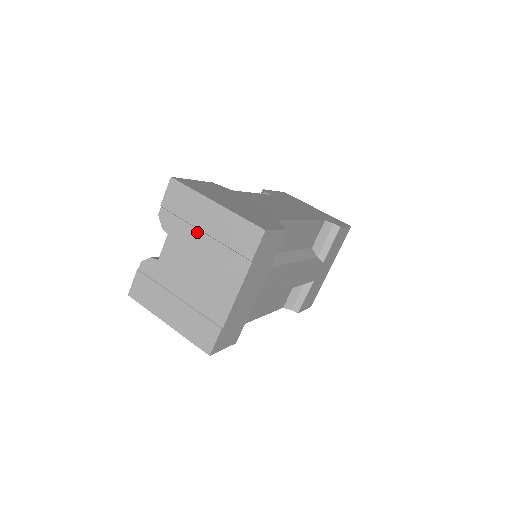
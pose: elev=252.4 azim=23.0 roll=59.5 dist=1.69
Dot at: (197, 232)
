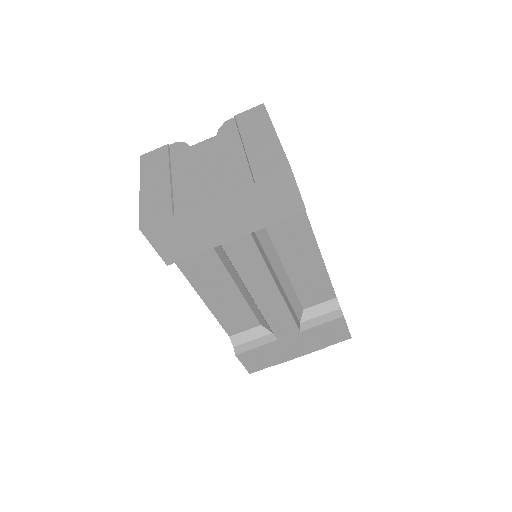
Dot at: (239, 144)
